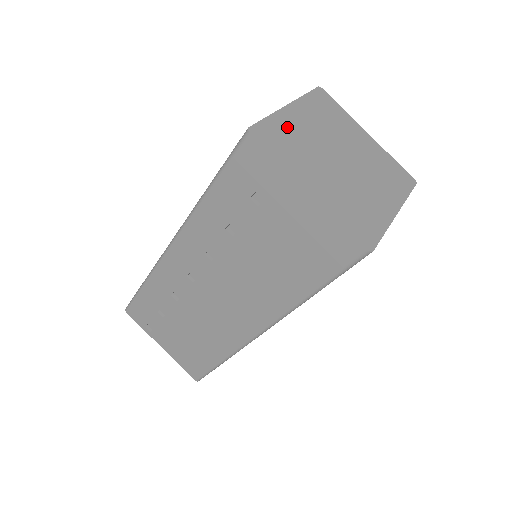
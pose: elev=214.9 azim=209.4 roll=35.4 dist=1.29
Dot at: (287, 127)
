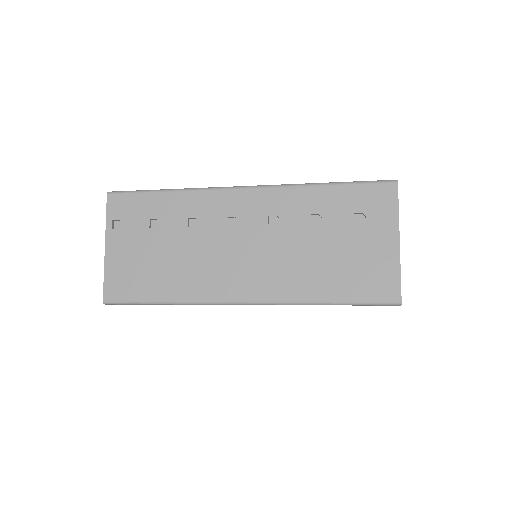
Dot at: occluded
